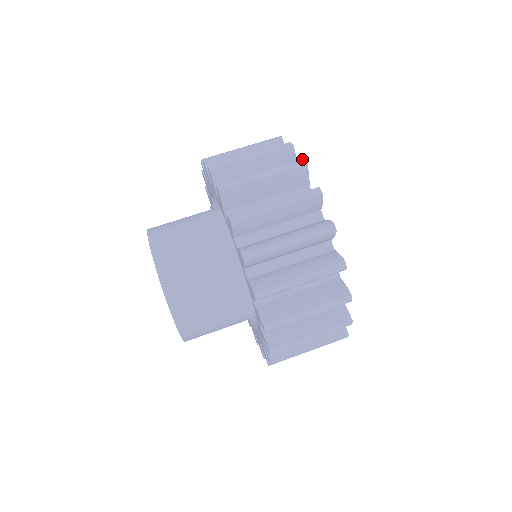
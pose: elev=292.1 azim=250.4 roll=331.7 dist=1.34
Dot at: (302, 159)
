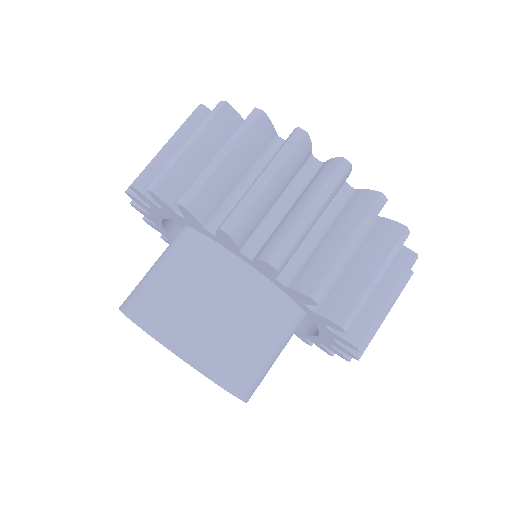
Dot at: (296, 129)
